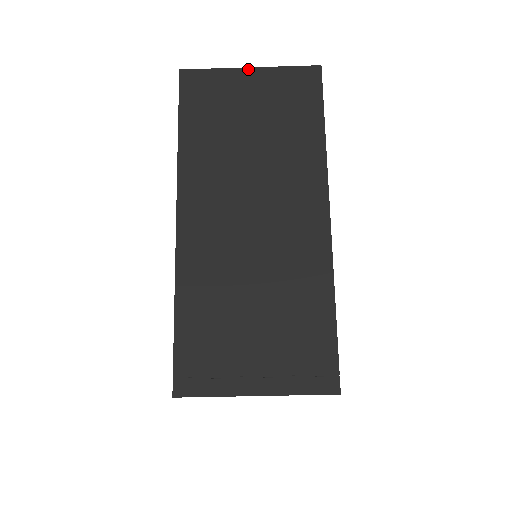
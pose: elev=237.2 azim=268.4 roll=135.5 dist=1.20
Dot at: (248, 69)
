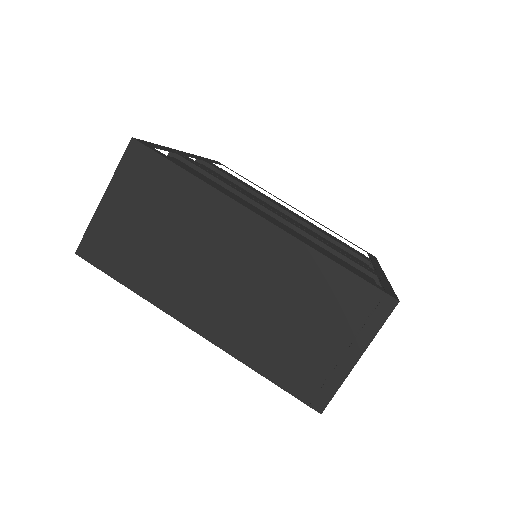
Dot at: (103, 200)
